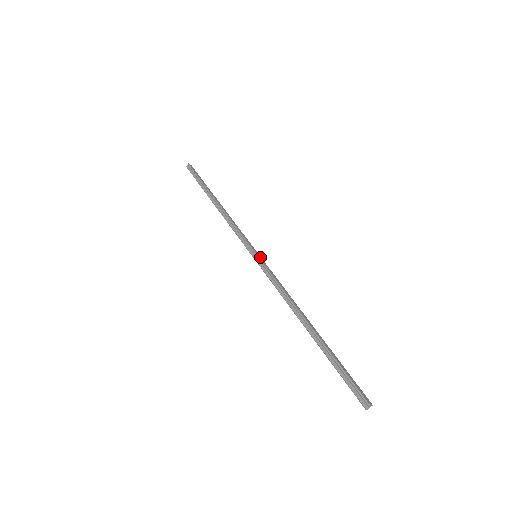
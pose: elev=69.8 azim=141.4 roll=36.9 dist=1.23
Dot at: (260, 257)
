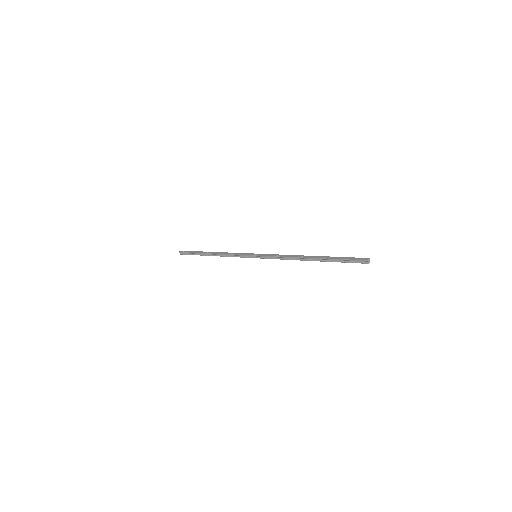
Dot at: (258, 254)
